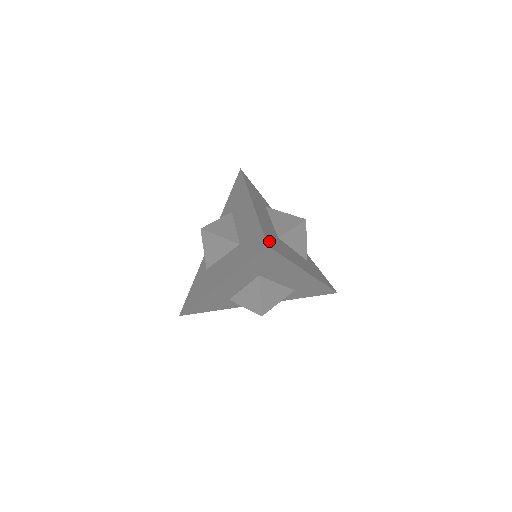
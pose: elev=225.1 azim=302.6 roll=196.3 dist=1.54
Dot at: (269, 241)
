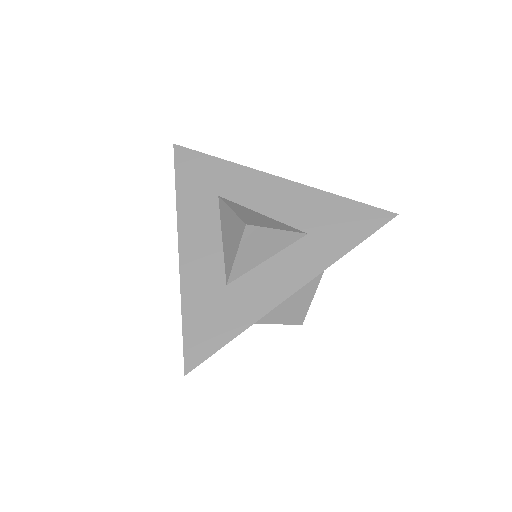
Dot at: (192, 350)
